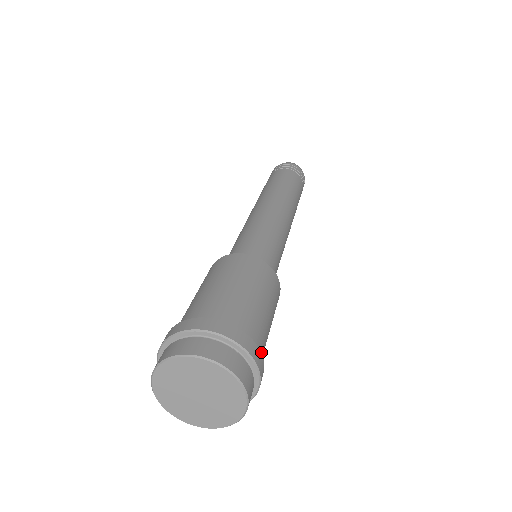
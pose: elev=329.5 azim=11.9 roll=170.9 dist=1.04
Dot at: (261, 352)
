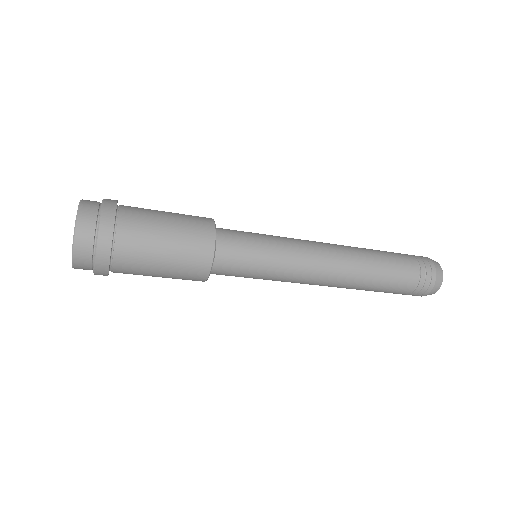
Dot at: (128, 208)
